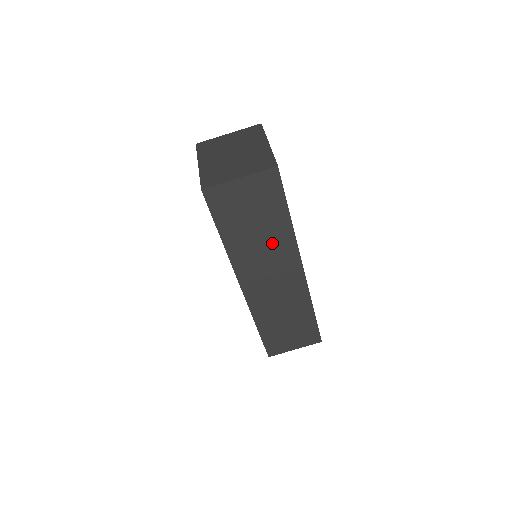
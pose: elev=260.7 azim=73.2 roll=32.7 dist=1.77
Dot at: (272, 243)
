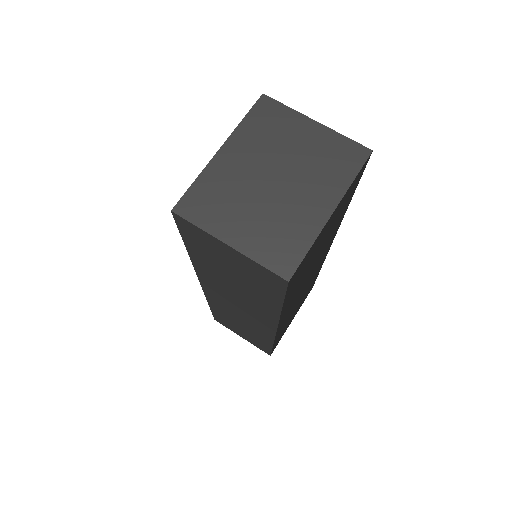
Dot at: (249, 299)
